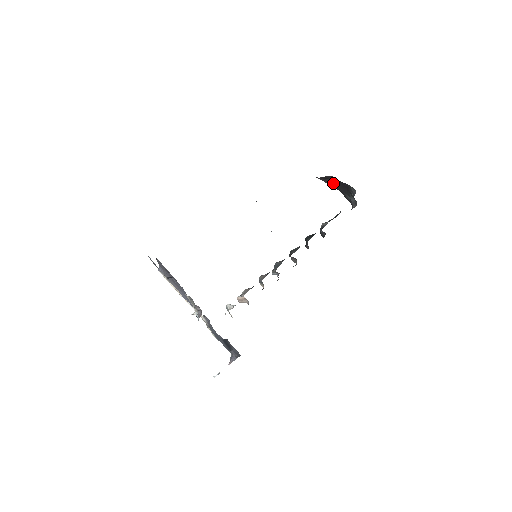
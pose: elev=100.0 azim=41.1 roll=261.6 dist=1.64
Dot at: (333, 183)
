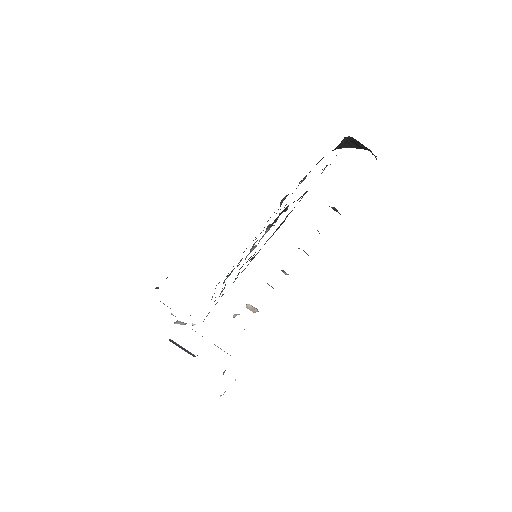
Dot at: (357, 144)
